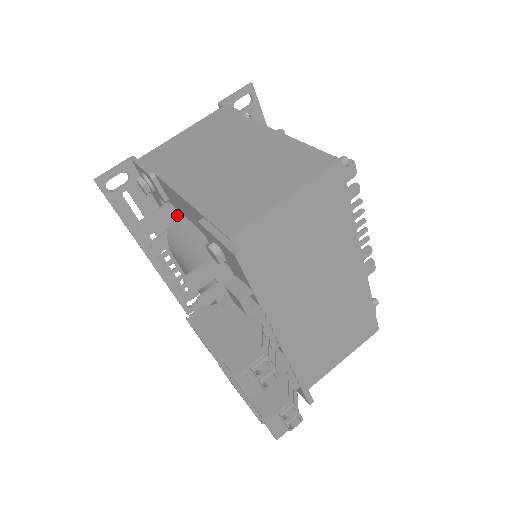
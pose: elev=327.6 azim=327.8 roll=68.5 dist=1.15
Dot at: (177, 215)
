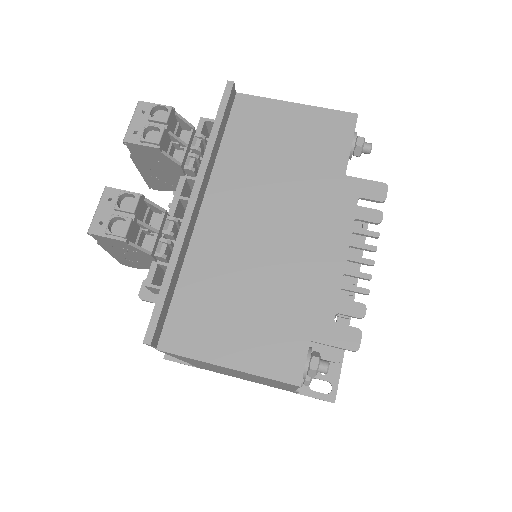
Dot at: occluded
